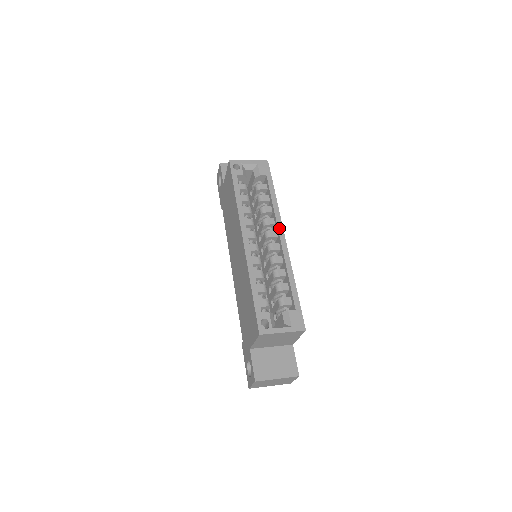
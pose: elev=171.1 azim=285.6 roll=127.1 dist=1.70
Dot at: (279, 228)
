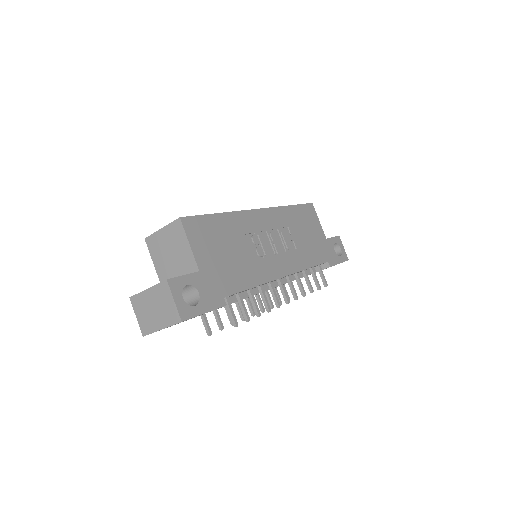
Dot at: occluded
